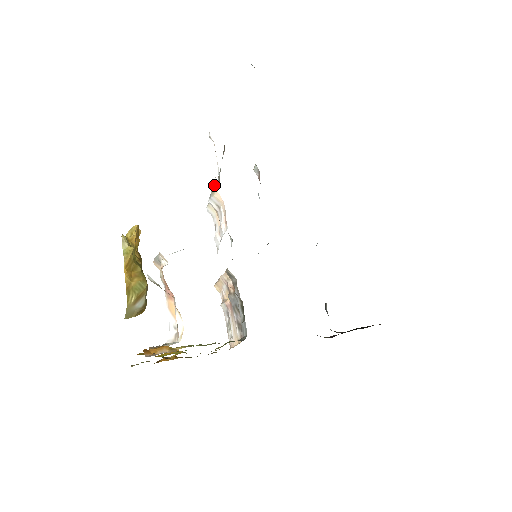
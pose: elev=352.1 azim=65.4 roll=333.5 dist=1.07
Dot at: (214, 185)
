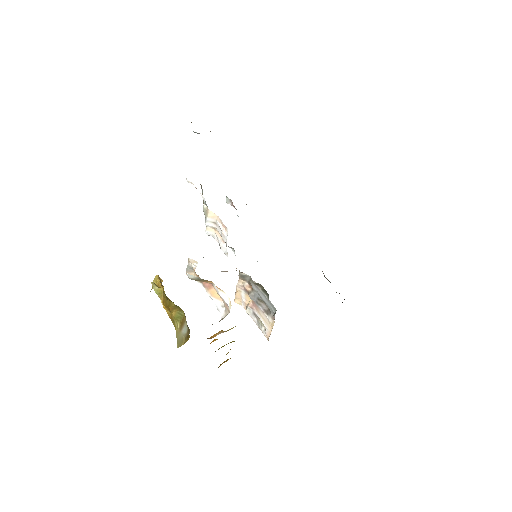
Dot at: (205, 208)
